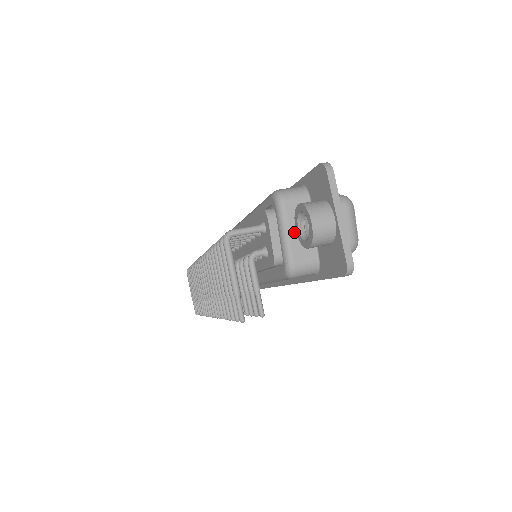
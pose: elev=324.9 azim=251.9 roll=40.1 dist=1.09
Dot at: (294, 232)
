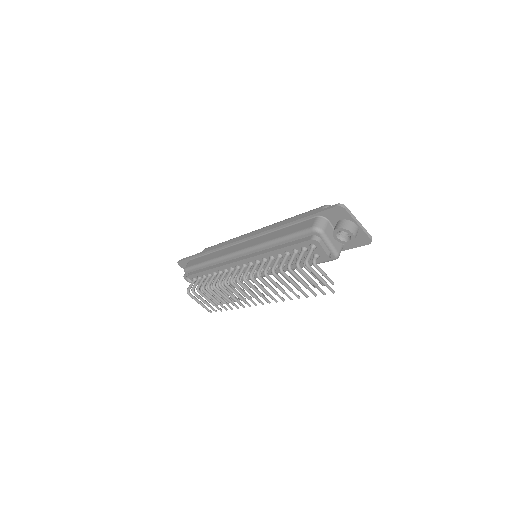
Dot at: (332, 240)
